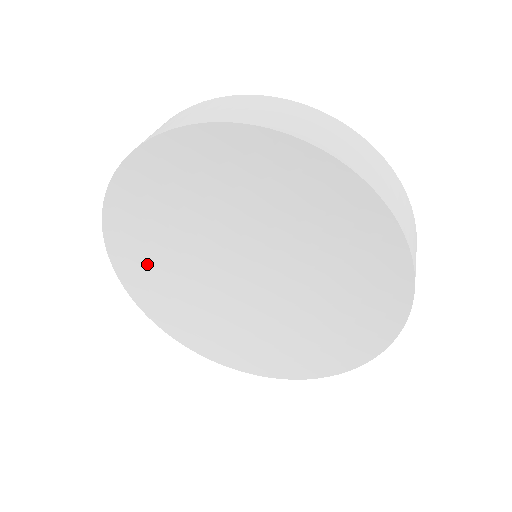
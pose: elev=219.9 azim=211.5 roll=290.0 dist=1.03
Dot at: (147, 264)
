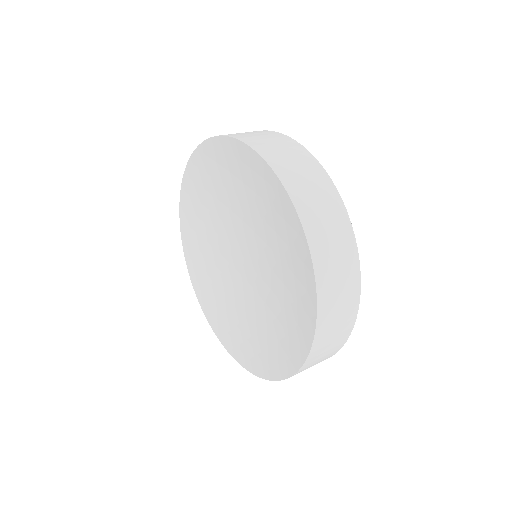
Dot at: (203, 270)
